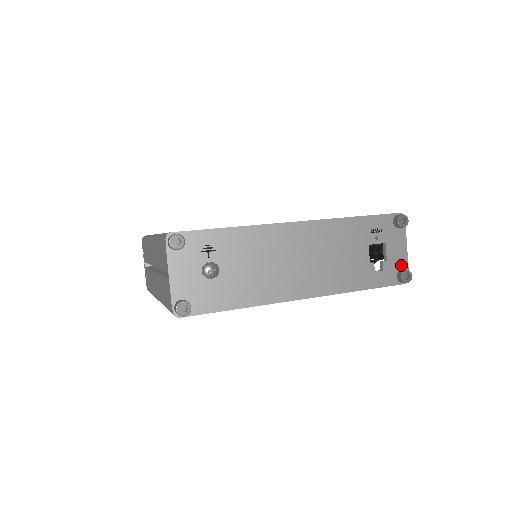
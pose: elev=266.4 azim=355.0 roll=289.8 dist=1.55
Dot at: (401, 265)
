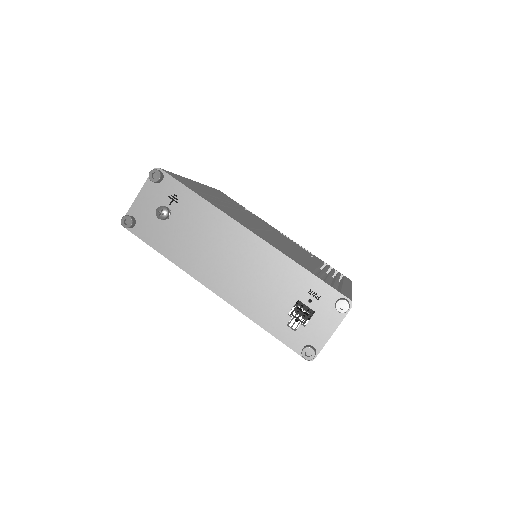
Dot at: (316, 342)
